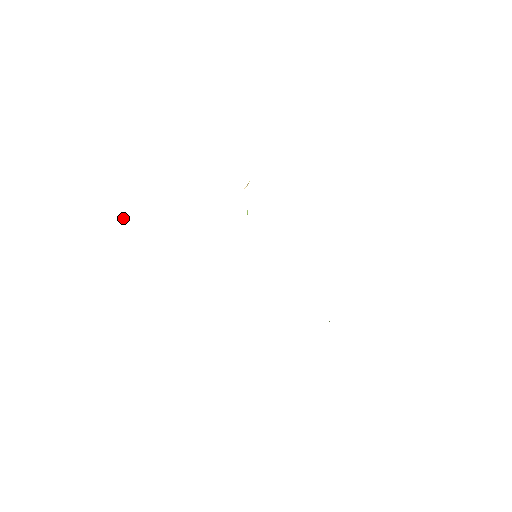
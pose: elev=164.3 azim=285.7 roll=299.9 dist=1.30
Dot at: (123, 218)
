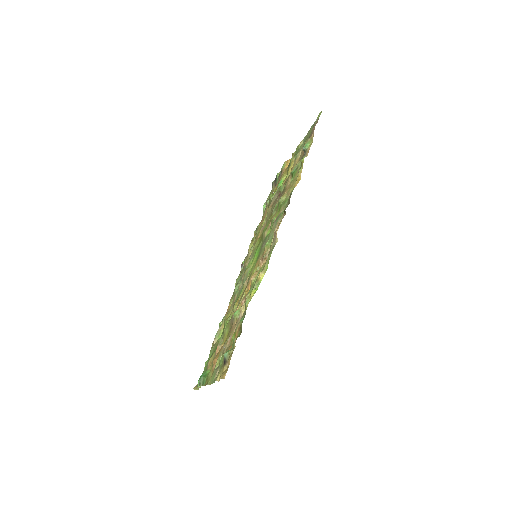
Dot at: (221, 357)
